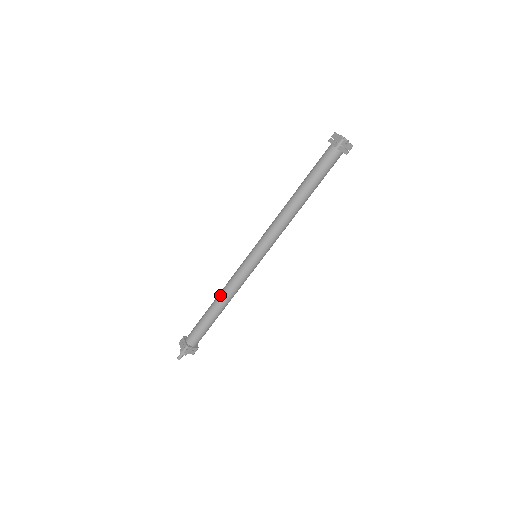
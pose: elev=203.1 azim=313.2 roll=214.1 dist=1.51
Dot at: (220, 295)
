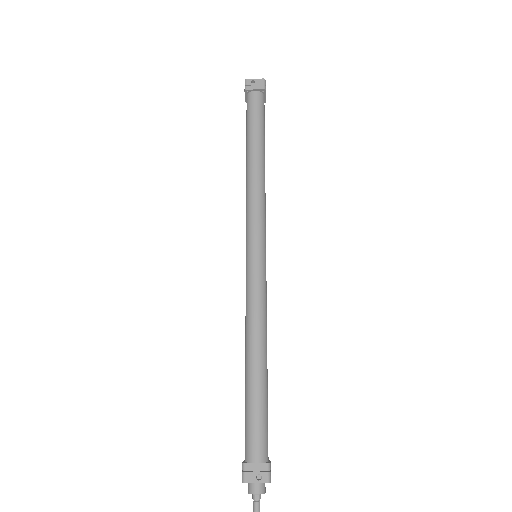
Dot at: (245, 341)
